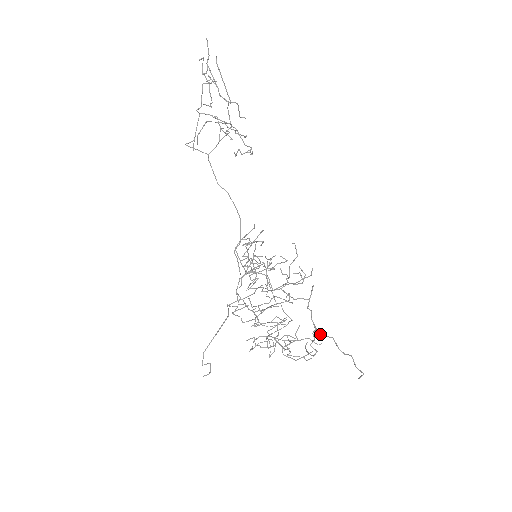
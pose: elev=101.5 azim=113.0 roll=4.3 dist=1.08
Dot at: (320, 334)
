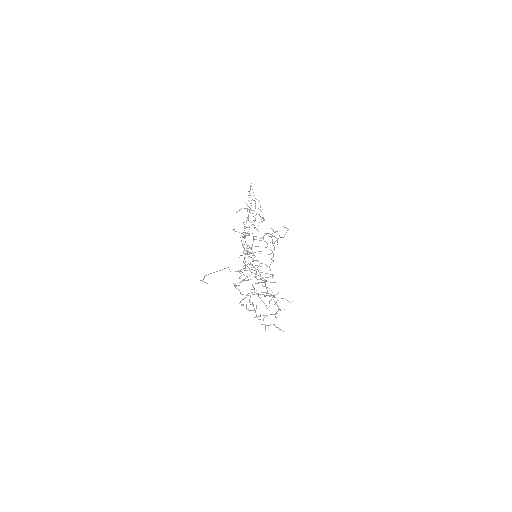
Dot at: (274, 242)
